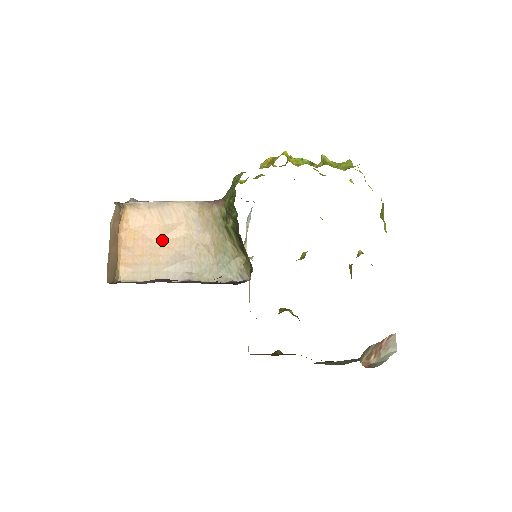
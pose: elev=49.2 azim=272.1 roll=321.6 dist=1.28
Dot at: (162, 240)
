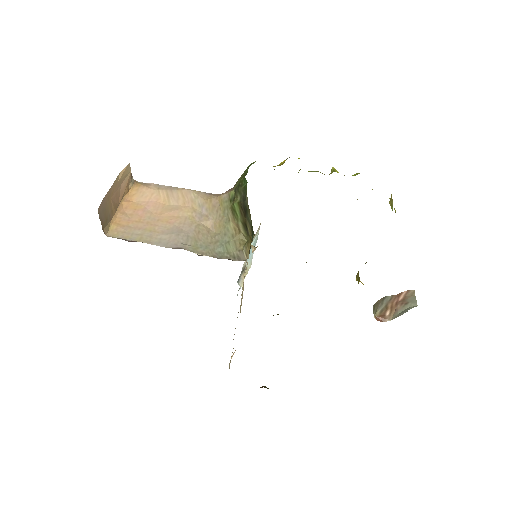
Dot at: (163, 215)
